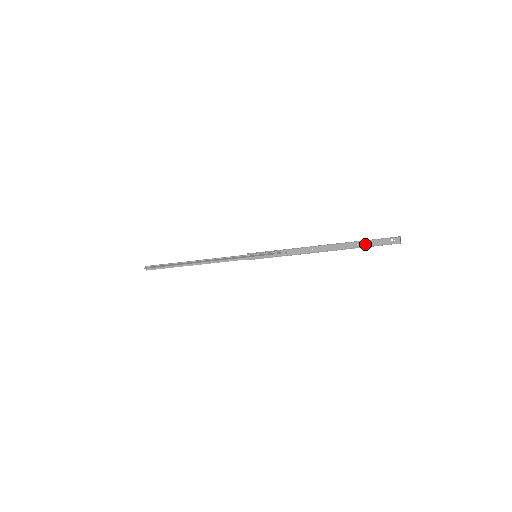
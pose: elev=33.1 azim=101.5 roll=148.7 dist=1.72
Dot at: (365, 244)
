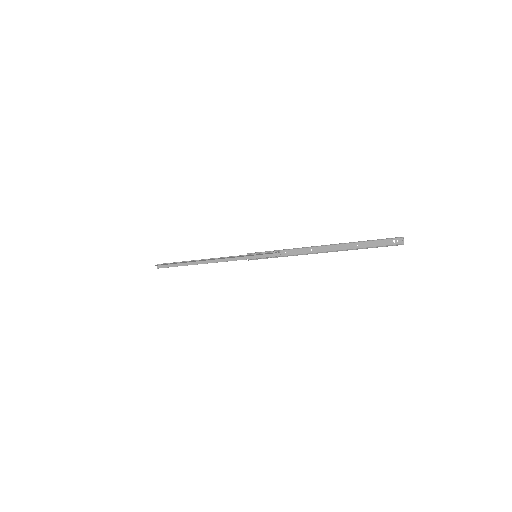
Dot at: (365, 245)
